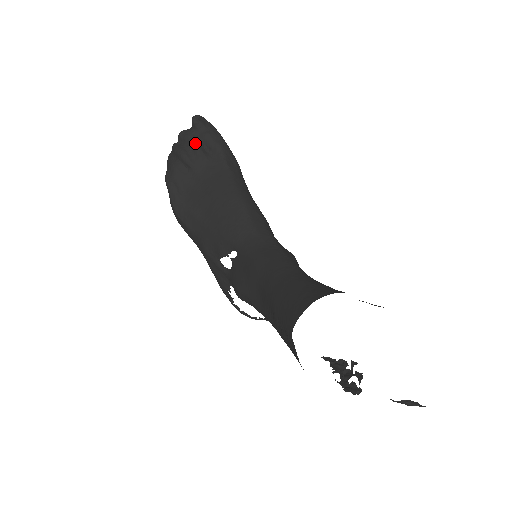
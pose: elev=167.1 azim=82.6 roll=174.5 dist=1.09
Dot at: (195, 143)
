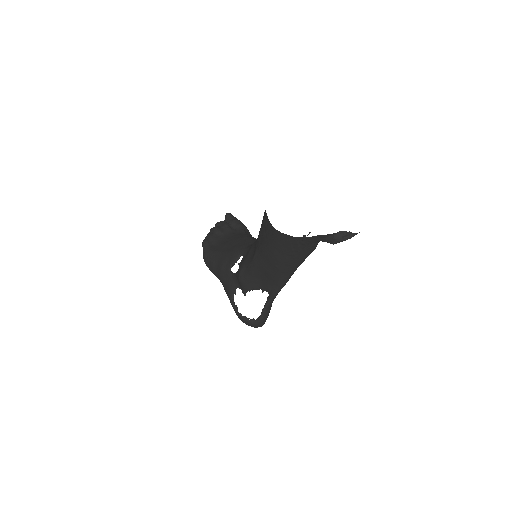
Dot at: (225, 223)
